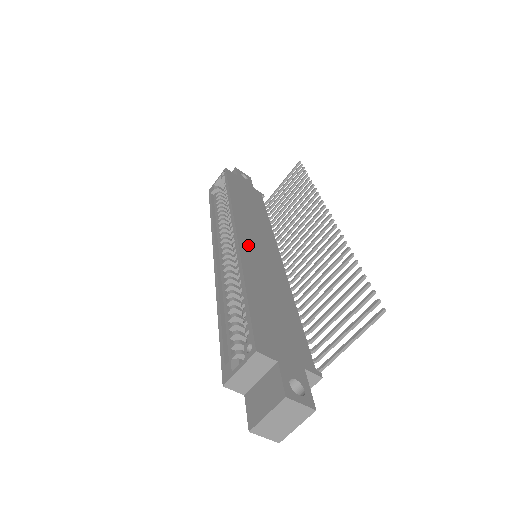
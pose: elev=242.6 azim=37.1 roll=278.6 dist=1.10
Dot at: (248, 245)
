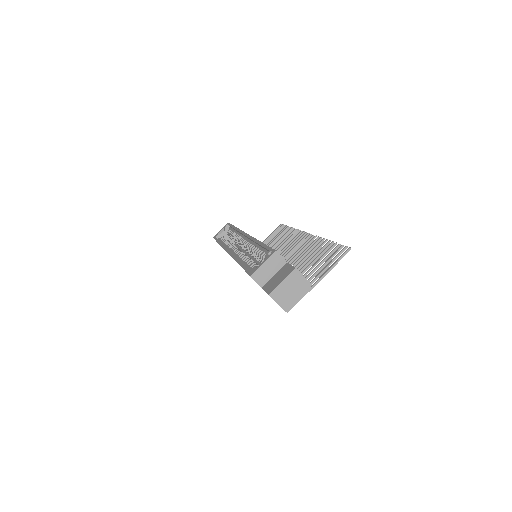
Dot at: occluded
